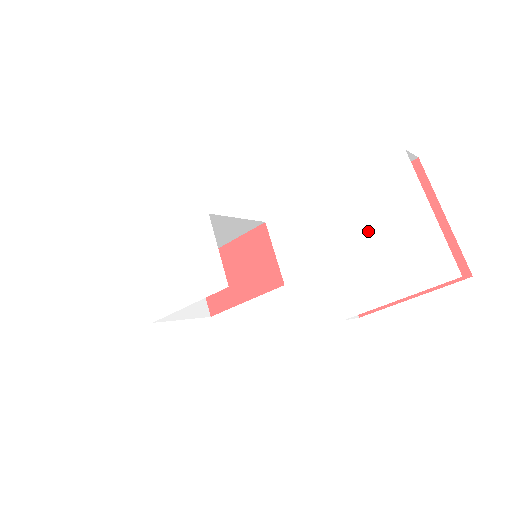
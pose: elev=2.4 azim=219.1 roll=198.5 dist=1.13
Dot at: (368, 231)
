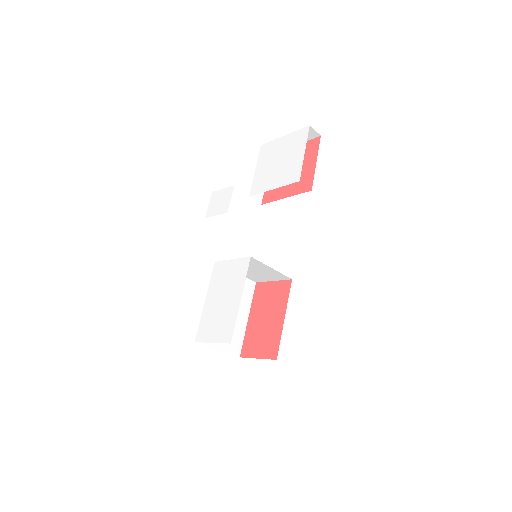
Dot at: (275, 164)
